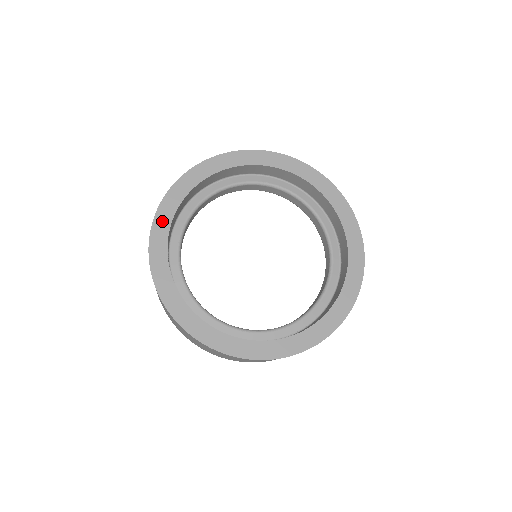
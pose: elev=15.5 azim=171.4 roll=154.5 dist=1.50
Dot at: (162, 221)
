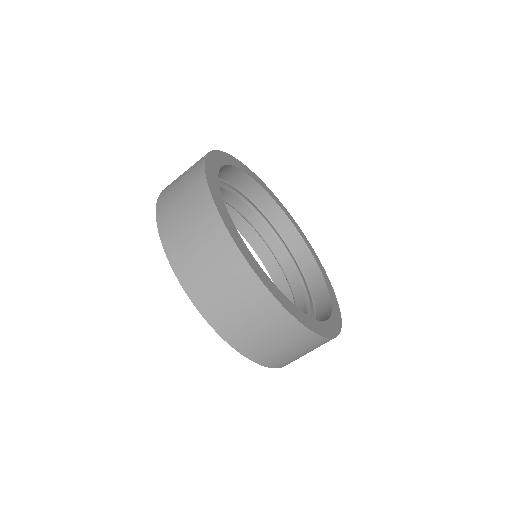
Dot at: (242, 166)
